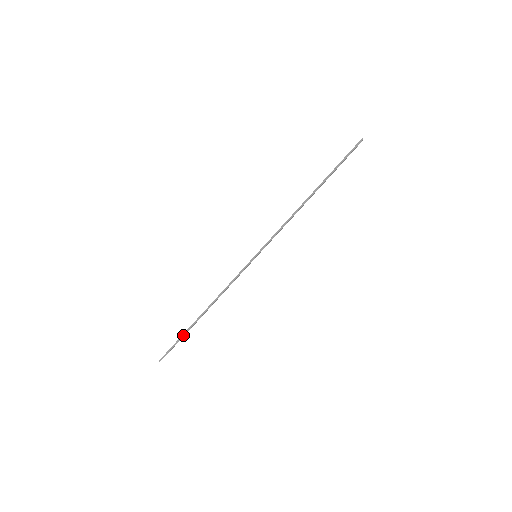
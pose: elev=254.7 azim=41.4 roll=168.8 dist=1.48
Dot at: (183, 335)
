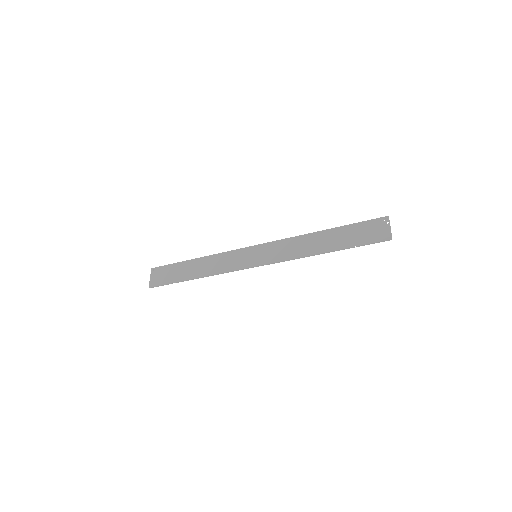
Dot at: occluded
